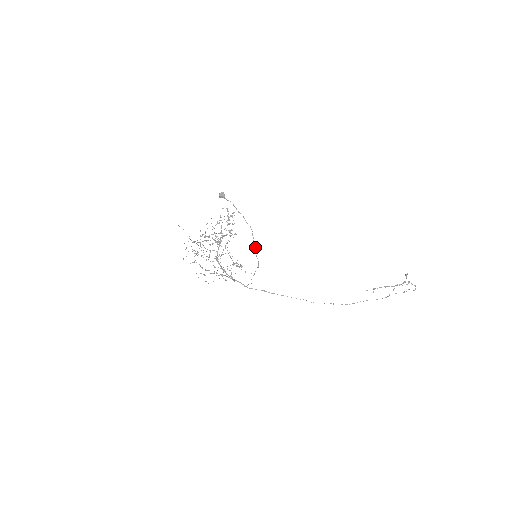
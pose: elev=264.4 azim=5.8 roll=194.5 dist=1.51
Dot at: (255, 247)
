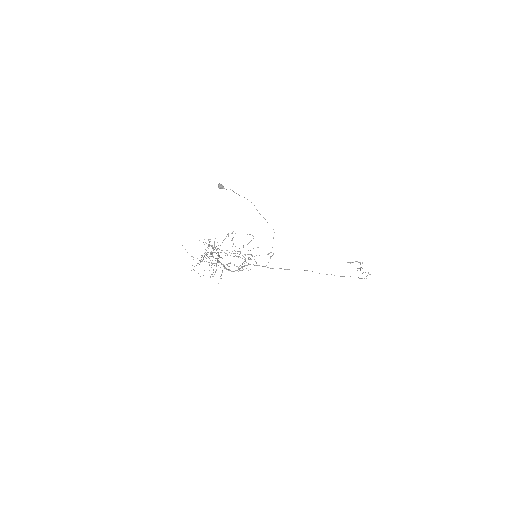
Dot at: (264, 218)
